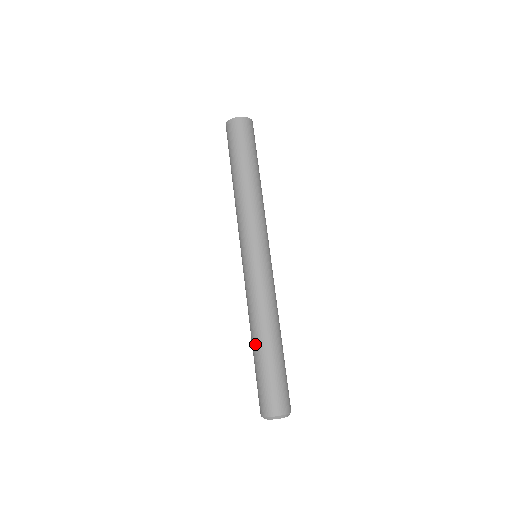
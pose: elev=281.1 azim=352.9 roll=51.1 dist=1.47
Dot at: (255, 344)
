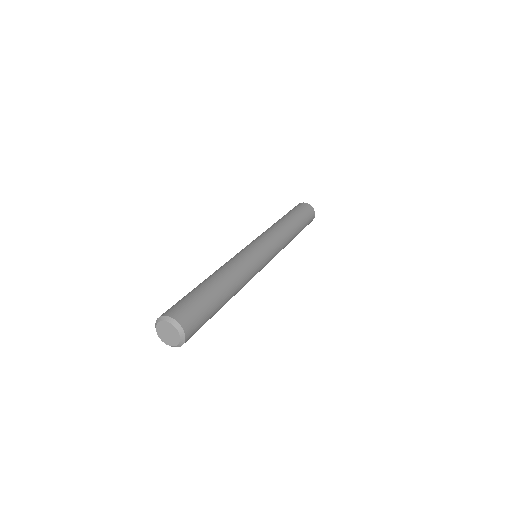
Dot at: (214, 279)
